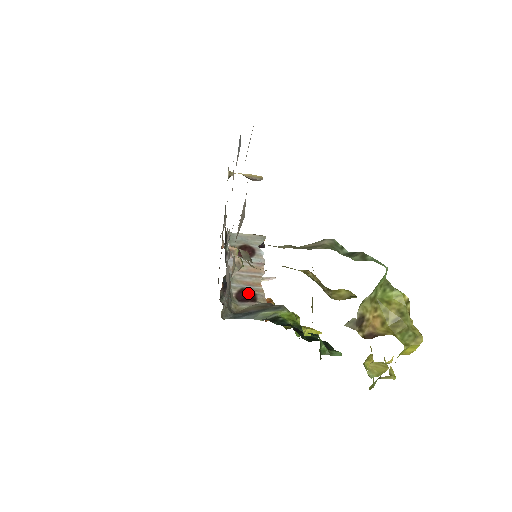
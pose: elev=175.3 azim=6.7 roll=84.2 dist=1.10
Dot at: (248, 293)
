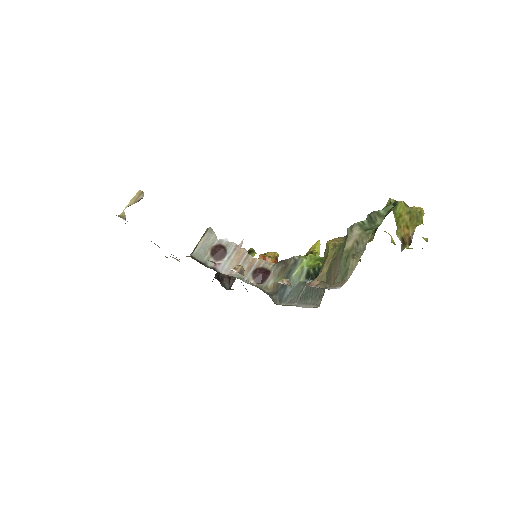
Dot at: (259, 273)
